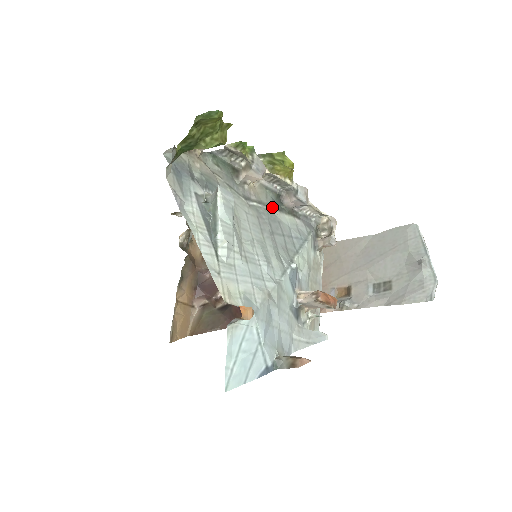
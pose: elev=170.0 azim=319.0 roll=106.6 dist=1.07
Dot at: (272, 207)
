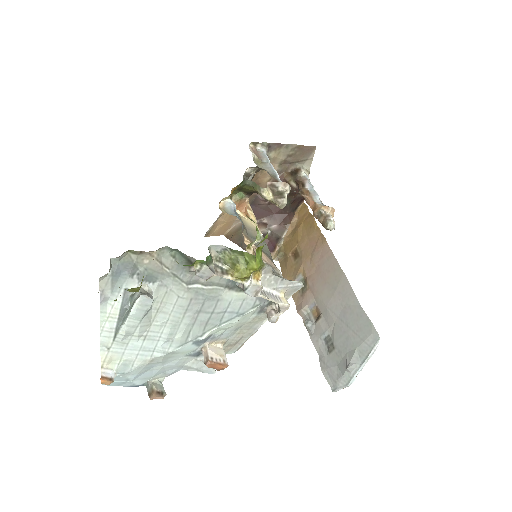
Dot at: (222, 286)
